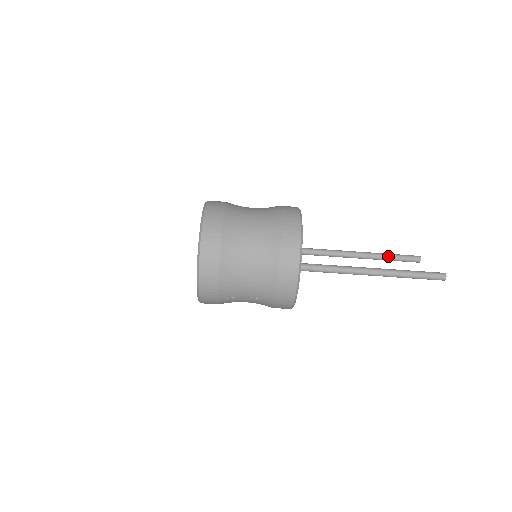
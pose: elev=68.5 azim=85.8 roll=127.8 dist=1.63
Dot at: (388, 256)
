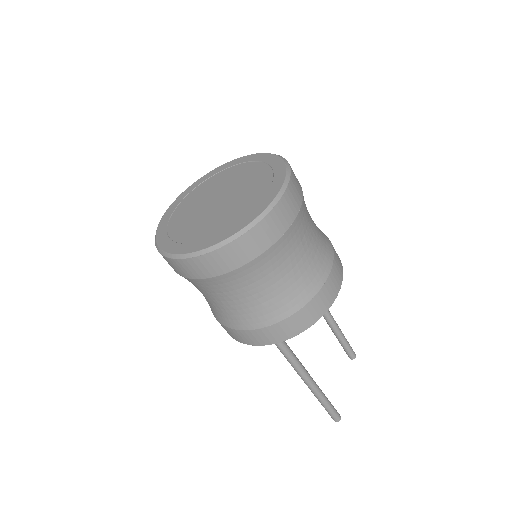
Dot at: (340, 338)
